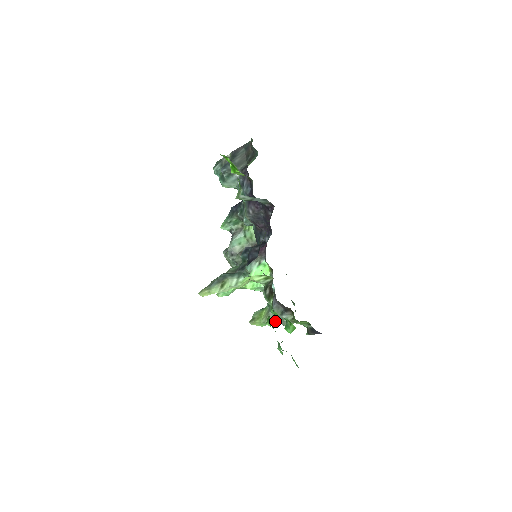
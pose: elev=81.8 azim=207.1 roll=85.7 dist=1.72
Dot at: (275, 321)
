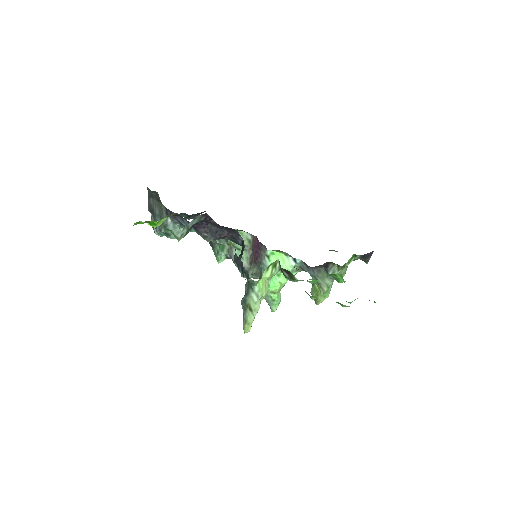
Dot at: (330, 283)
